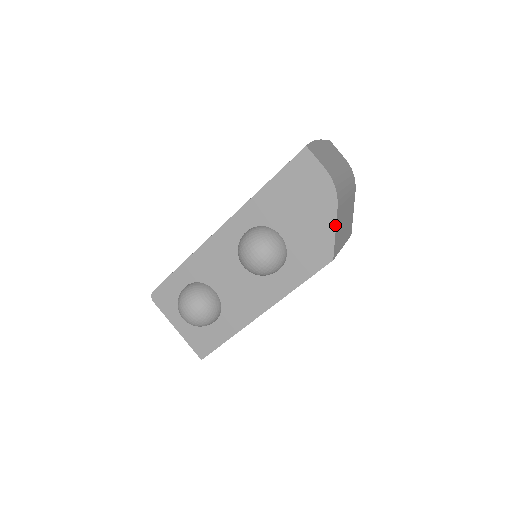
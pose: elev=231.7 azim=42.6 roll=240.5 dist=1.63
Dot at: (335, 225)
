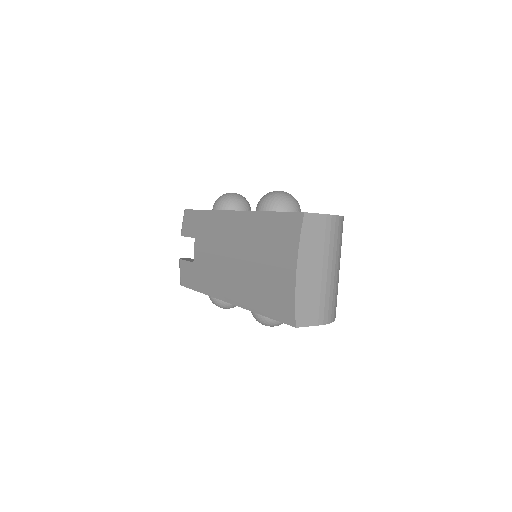
Dot at: occluded
